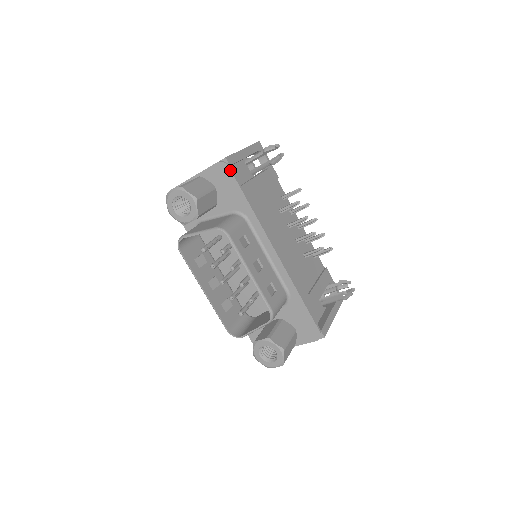
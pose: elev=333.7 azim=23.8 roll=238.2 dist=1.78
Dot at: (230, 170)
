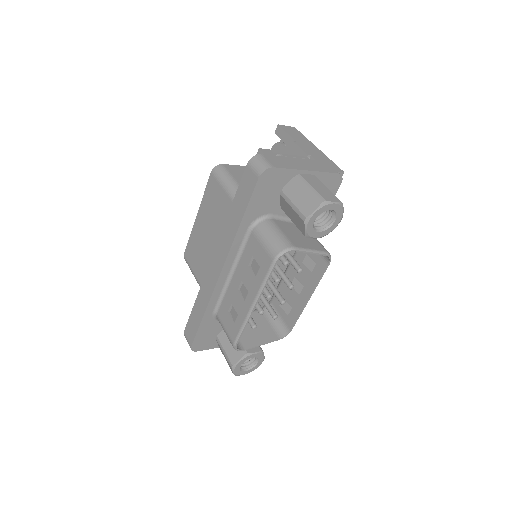
Dot at: occluded
